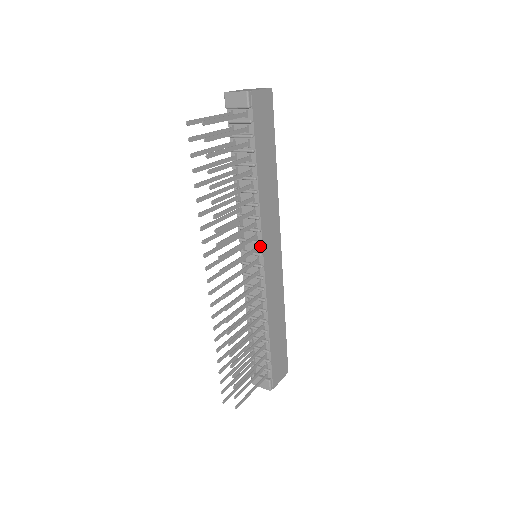
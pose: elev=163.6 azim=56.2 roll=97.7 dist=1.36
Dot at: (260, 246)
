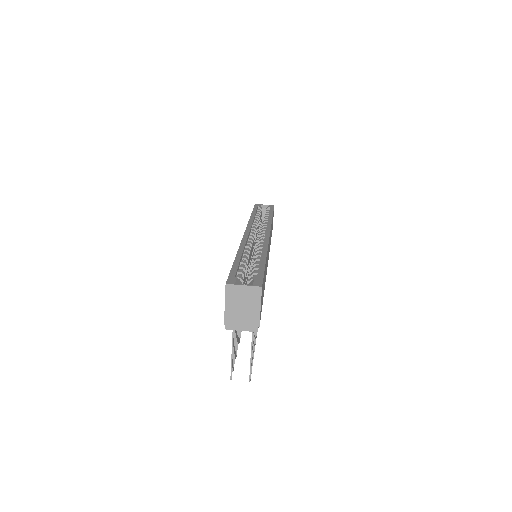
Dot at: occluded
